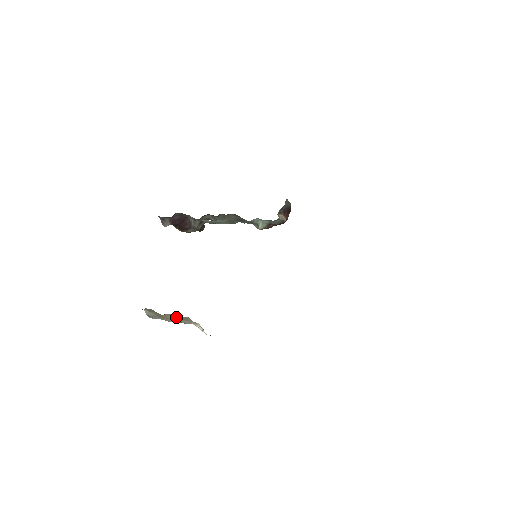
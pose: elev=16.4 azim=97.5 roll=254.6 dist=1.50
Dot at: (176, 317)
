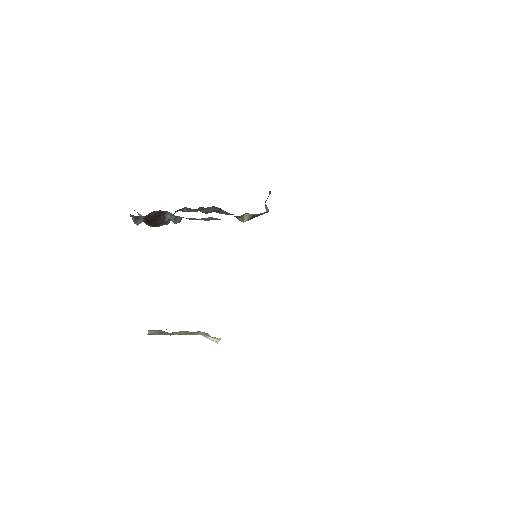
Dot at: (186, 332)
